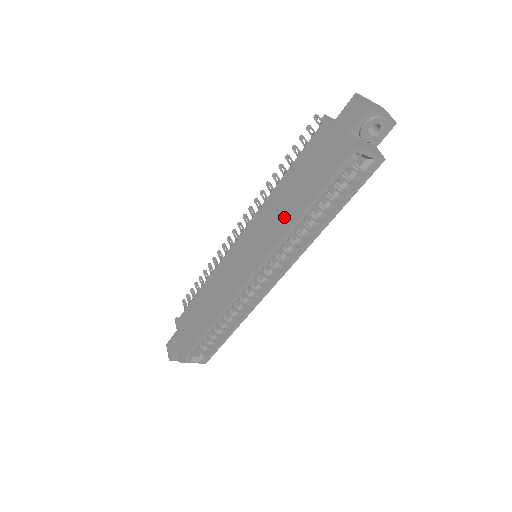
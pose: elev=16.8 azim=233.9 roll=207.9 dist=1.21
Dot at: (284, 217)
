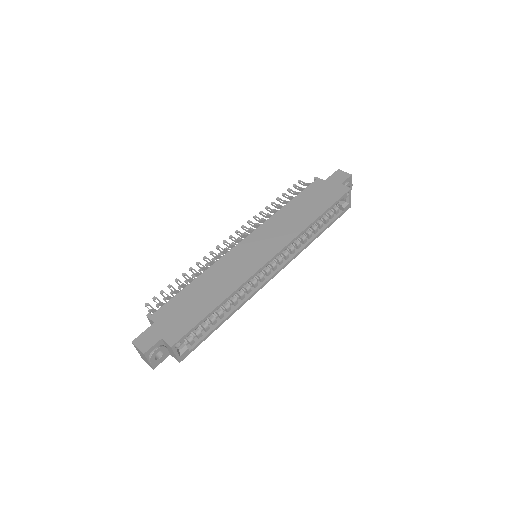
Dot at: (299, 222)
